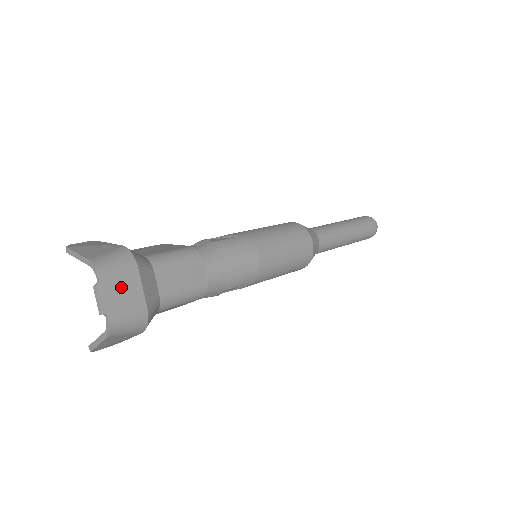
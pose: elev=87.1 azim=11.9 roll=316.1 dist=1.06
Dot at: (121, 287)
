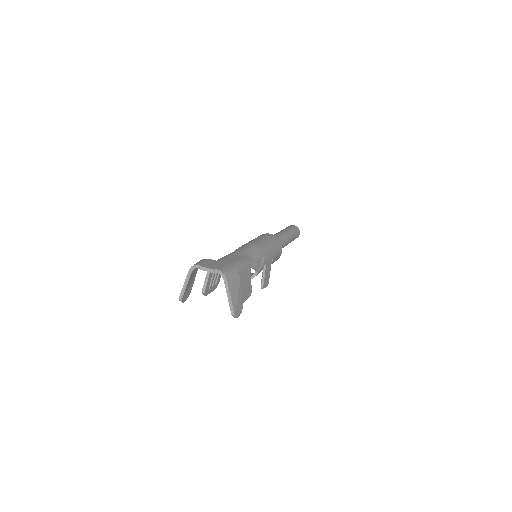
Dot at: (210, 264)
